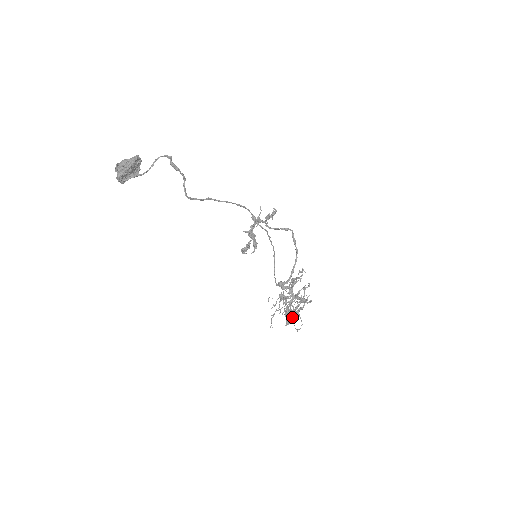
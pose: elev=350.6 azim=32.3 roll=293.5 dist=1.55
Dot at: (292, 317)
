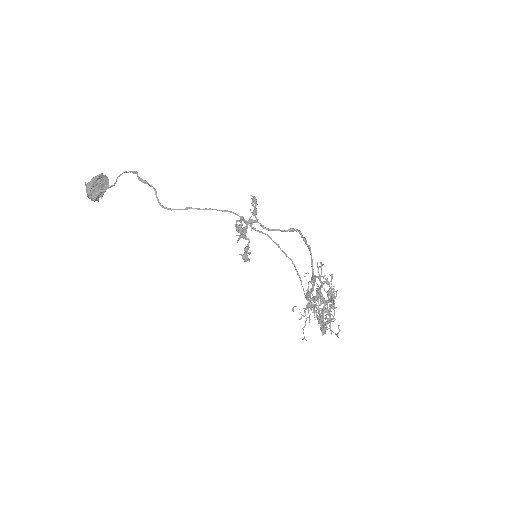
Dot at: (327, 323)
